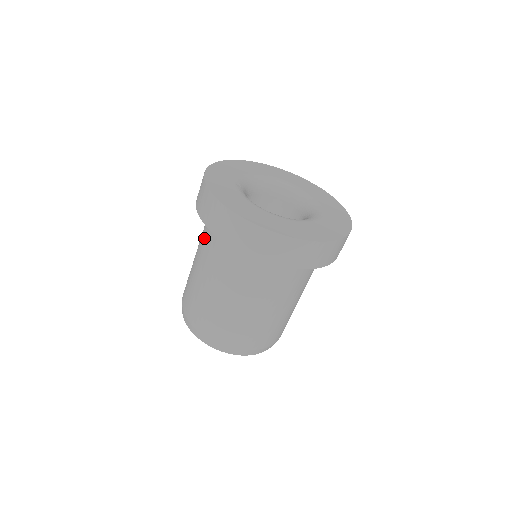
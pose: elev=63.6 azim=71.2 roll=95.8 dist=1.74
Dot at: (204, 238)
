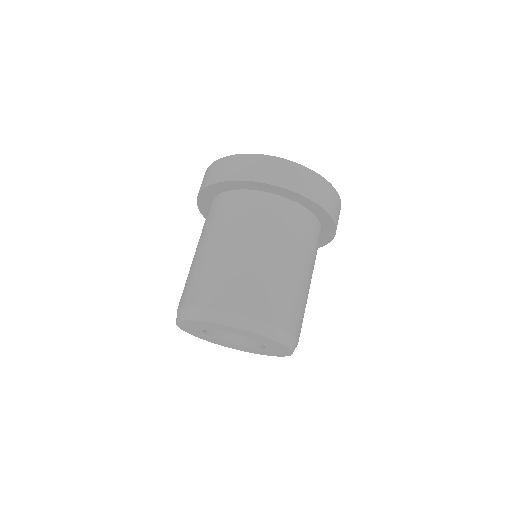
Dot at: (204, 224)
